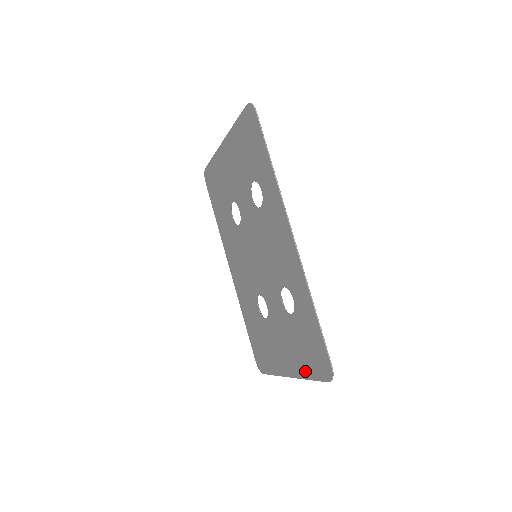
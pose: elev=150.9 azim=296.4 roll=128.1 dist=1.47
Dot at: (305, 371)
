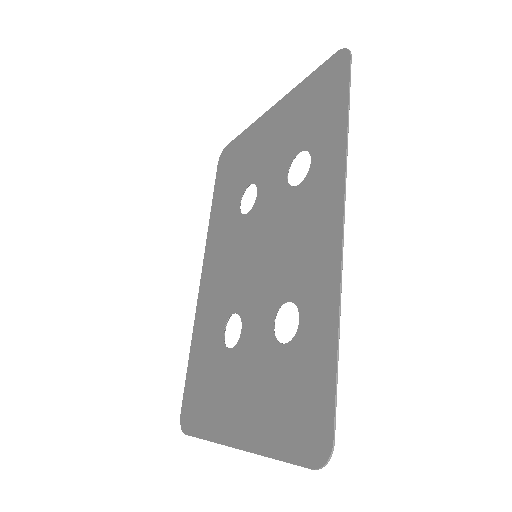
Dot at: (270, 441)
